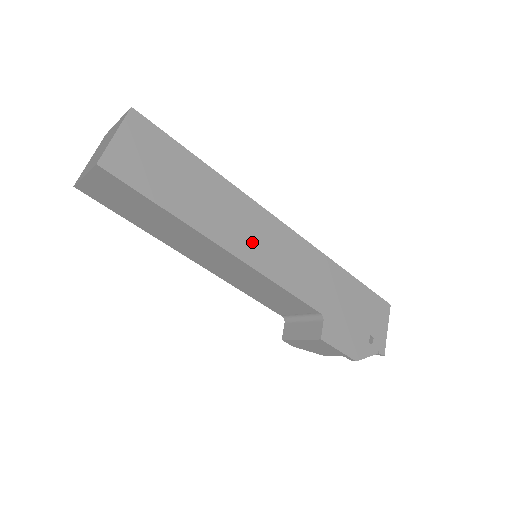
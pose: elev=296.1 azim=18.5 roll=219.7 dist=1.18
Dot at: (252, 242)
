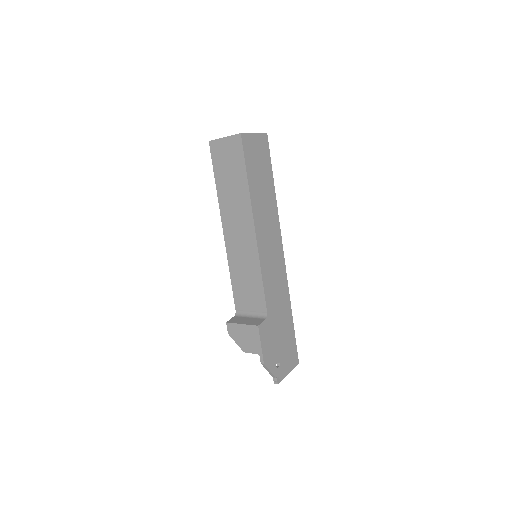
Dot at: (266, 239)
